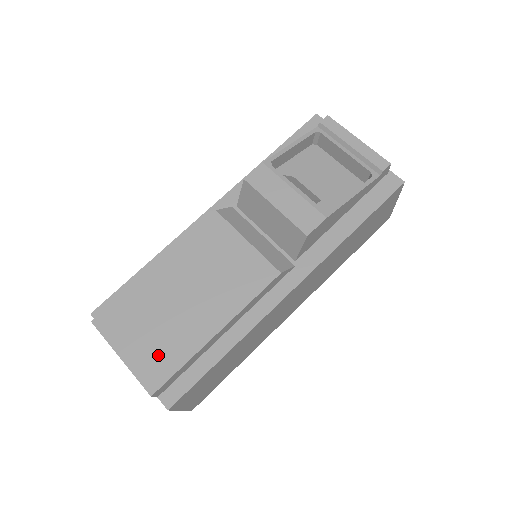
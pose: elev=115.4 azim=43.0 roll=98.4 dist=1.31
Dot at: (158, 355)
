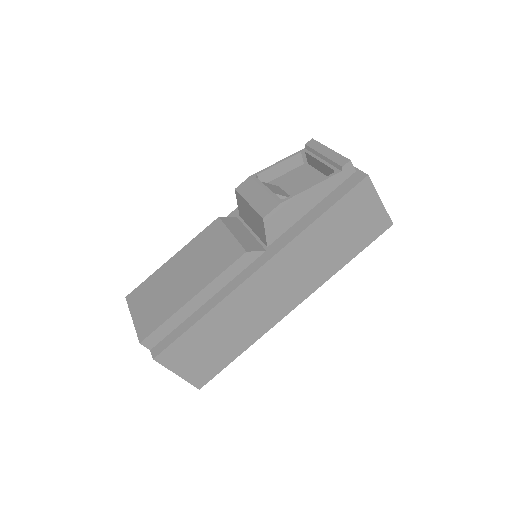
Dot at: (153, 315)
